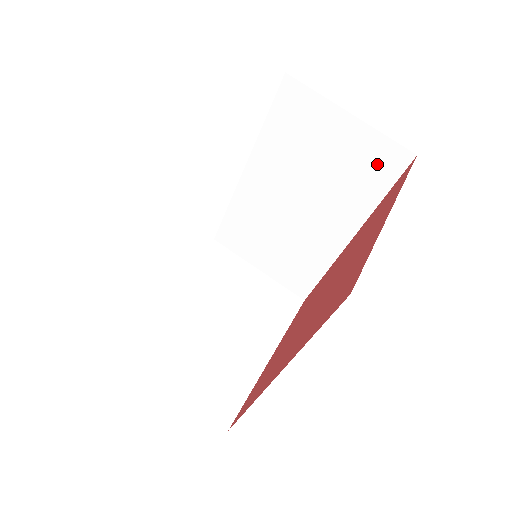
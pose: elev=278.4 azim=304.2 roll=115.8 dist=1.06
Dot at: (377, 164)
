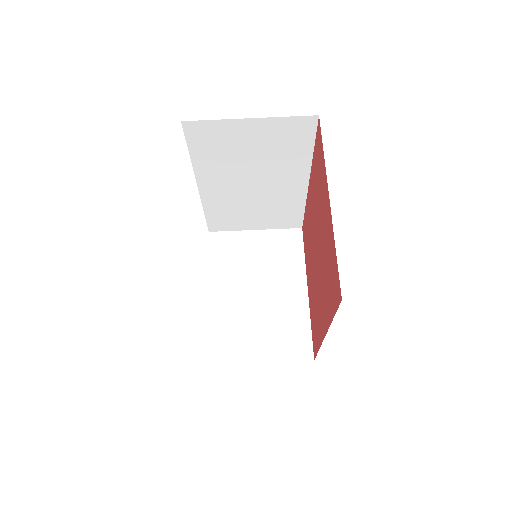
Dot at: (293, 135)
